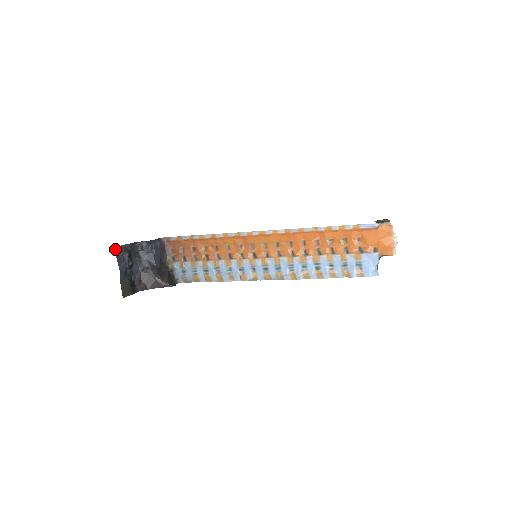
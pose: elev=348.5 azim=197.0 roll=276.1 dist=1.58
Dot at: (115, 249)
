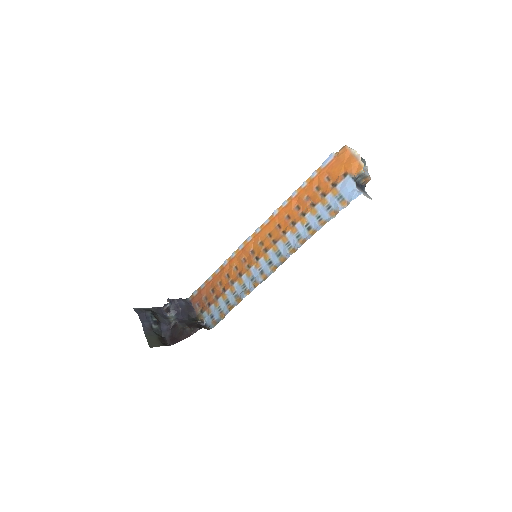
Dot at: (137, 309)
